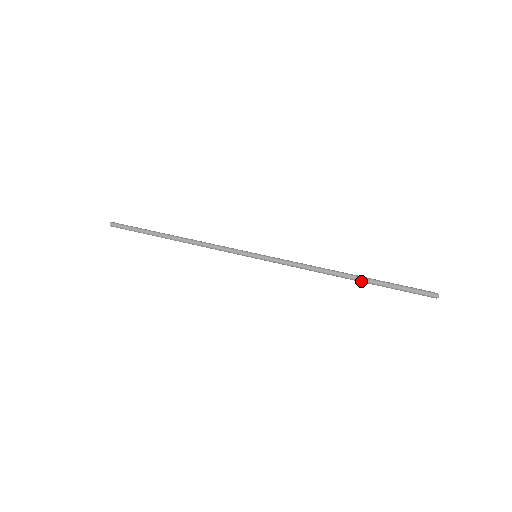
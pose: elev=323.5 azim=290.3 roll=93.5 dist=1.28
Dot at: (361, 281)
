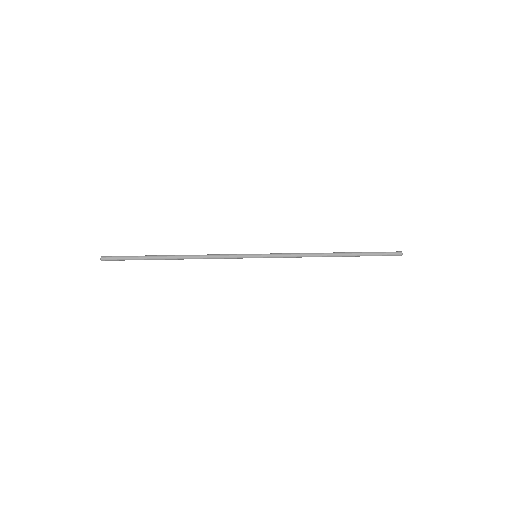
Dot at: (346, 256)
